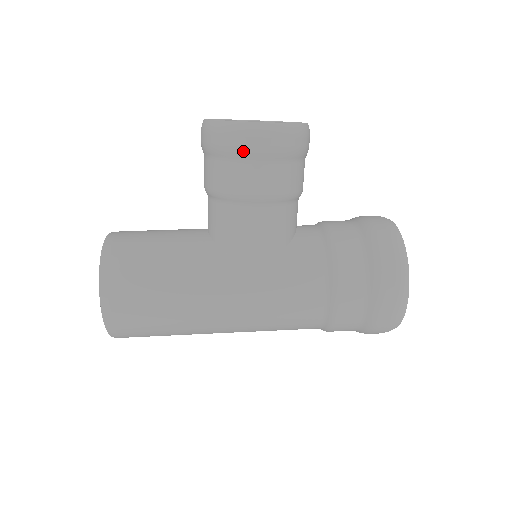
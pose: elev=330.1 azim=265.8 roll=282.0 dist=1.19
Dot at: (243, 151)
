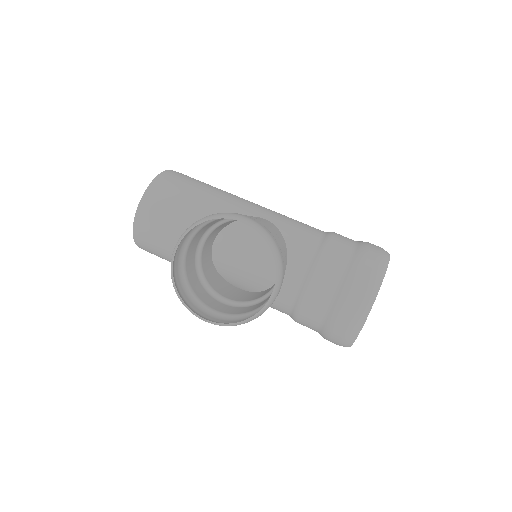
Dot at: (199, 309)
